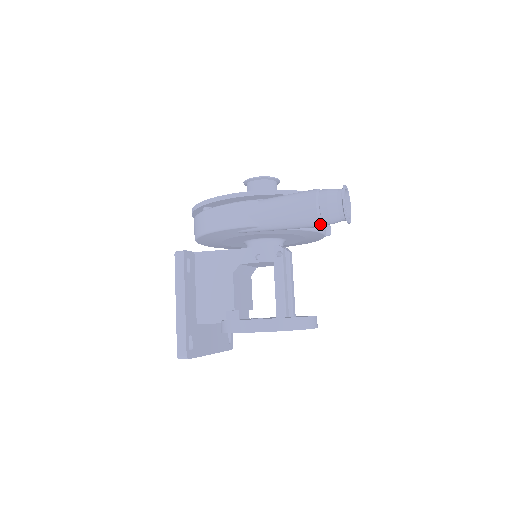
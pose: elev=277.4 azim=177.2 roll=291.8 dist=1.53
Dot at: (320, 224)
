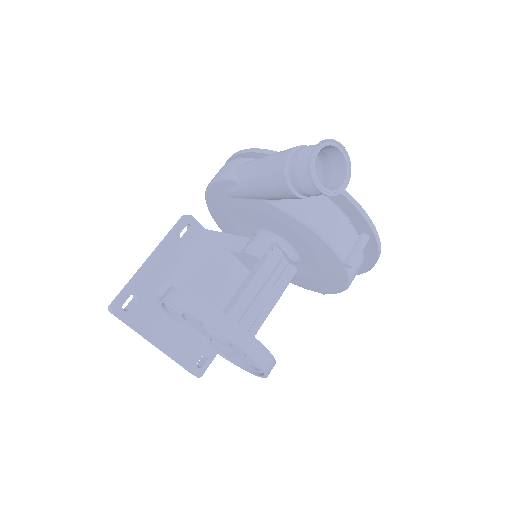
Dot at: (287, 183)
